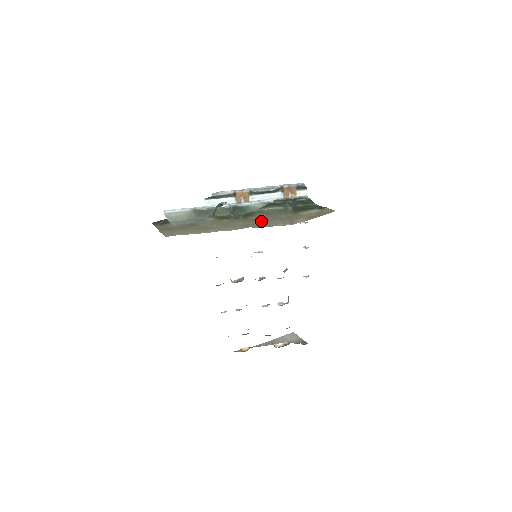
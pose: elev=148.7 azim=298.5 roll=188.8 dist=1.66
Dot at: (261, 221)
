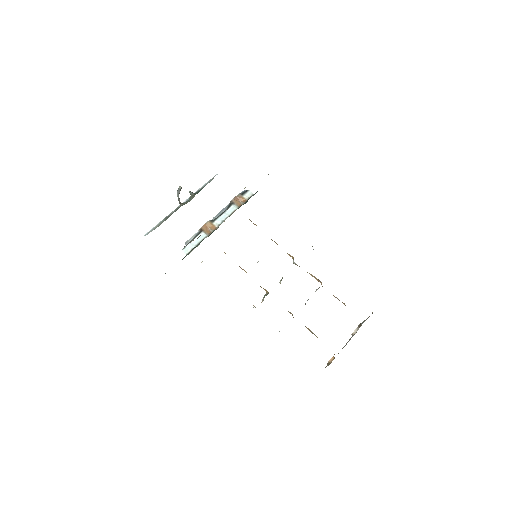
Dot at: occluded
